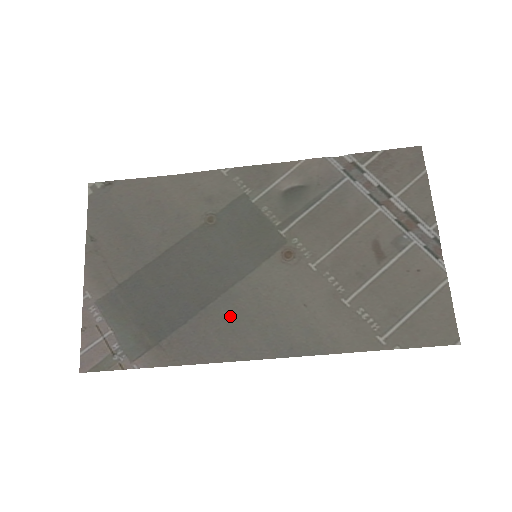
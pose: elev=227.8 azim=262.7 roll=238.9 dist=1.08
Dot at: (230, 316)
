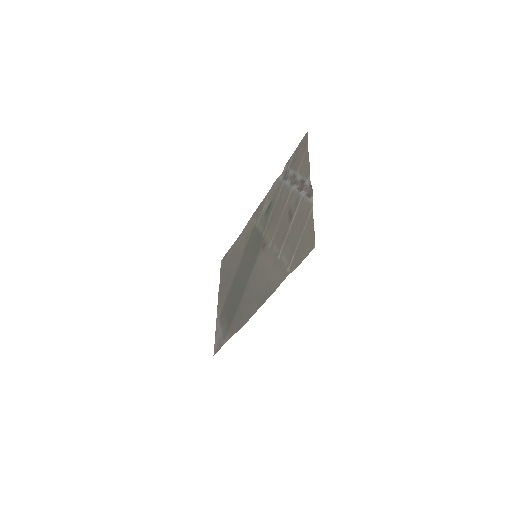
Dot at: (248, 296)
